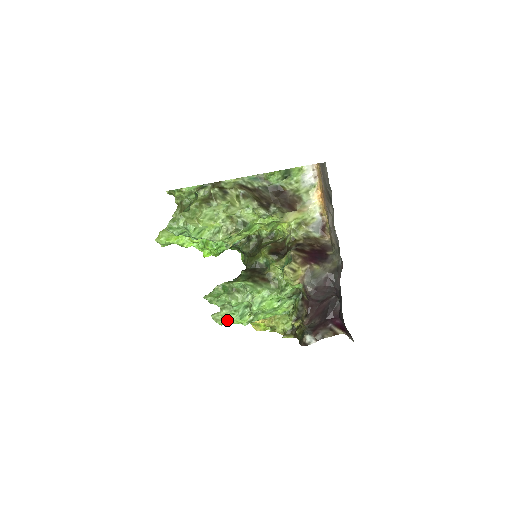
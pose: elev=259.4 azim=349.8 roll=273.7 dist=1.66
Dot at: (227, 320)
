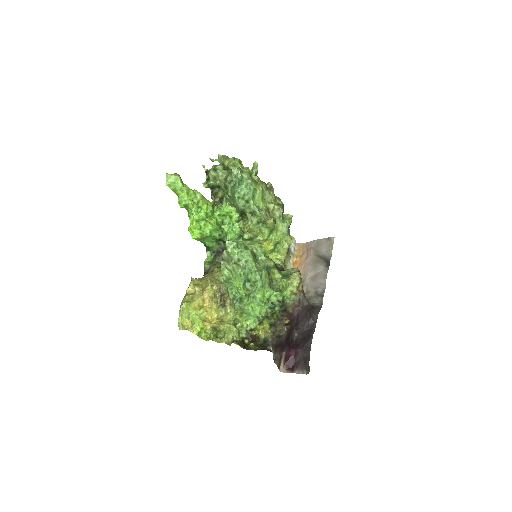
Dot at: (234, 275)
